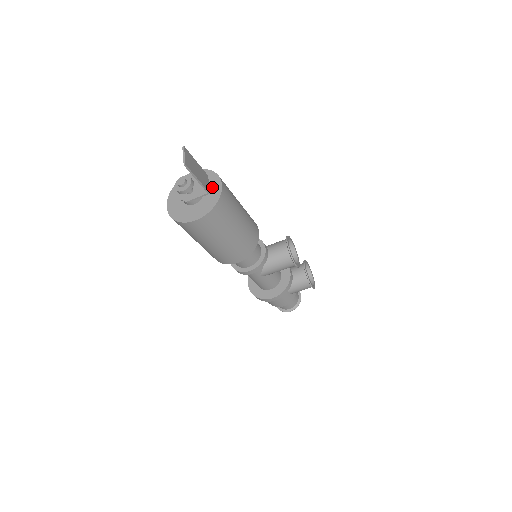
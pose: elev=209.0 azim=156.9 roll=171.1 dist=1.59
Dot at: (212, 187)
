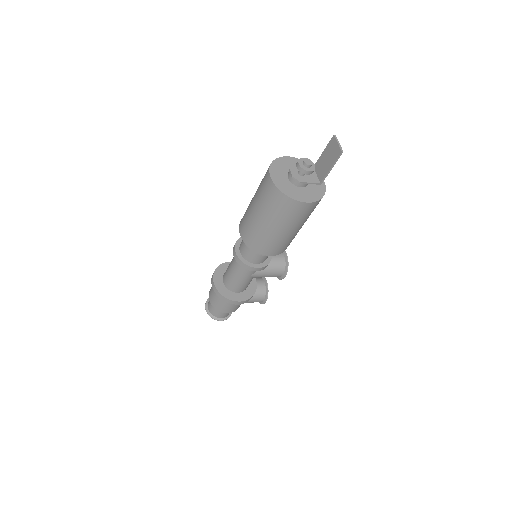
Dot at: occluded
